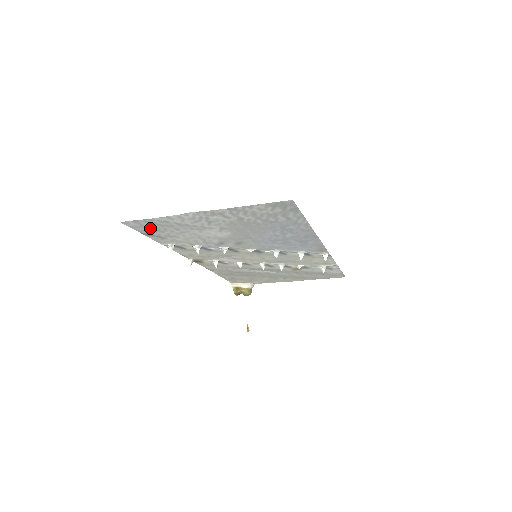
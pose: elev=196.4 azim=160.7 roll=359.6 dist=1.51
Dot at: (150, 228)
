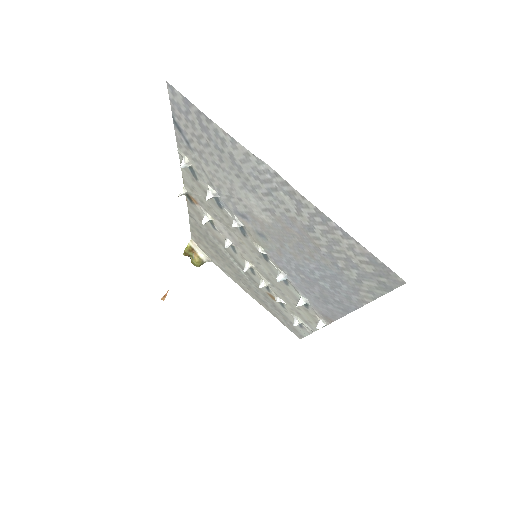
Dot at: (192, 125)
